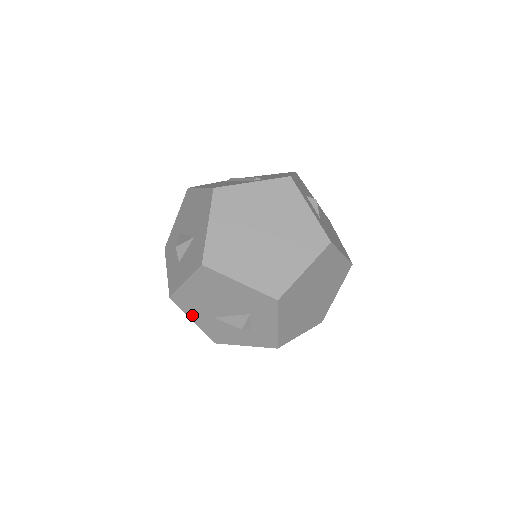
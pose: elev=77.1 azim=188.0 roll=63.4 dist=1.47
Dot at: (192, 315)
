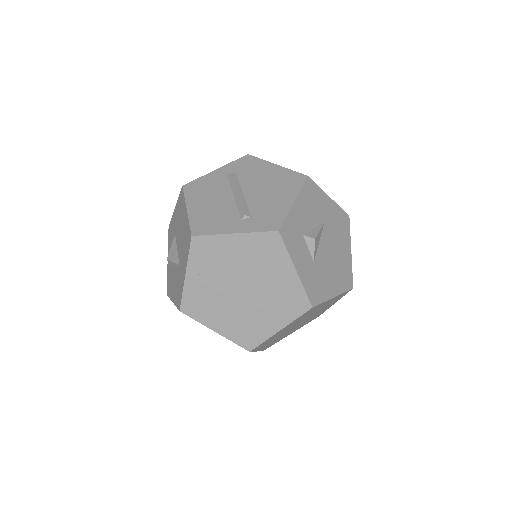
Dot at: occluded
